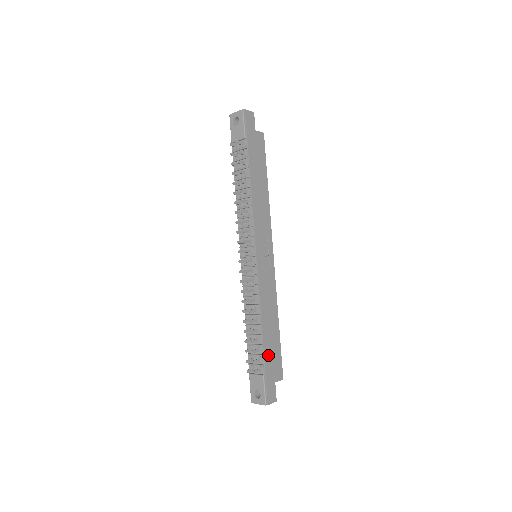
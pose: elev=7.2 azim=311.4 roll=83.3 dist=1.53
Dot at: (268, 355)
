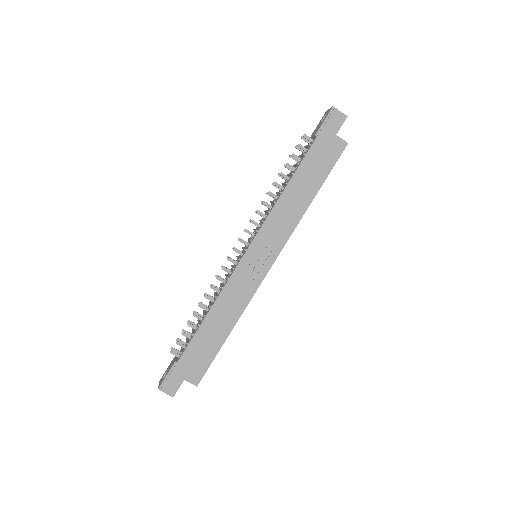
Dot at: (194, 349)
